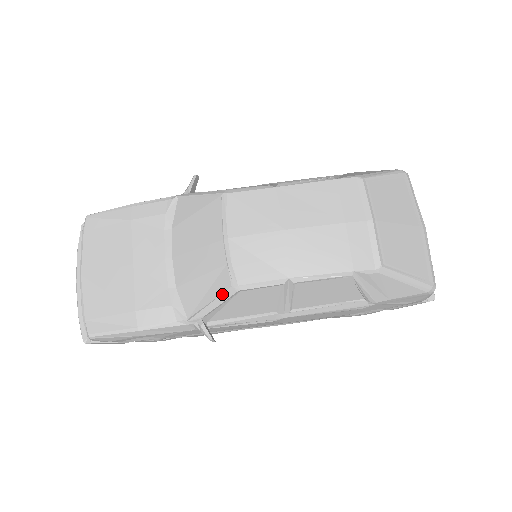
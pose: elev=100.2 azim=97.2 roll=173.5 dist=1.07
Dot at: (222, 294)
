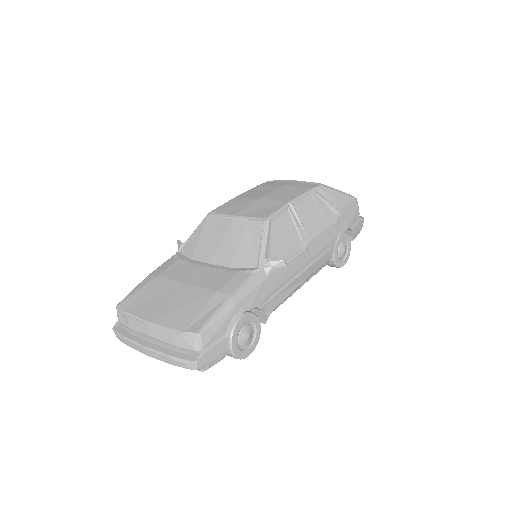
Dot at: (263, 230)
